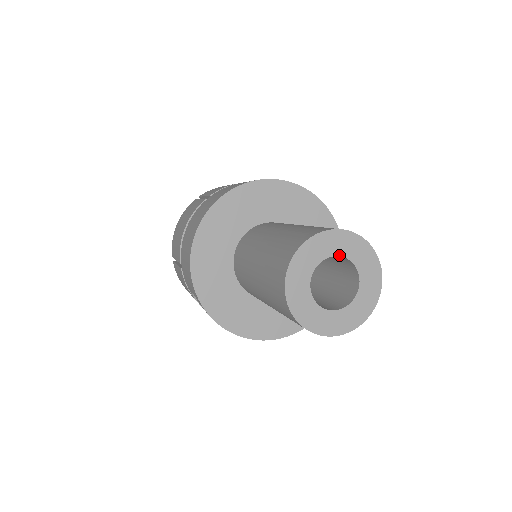
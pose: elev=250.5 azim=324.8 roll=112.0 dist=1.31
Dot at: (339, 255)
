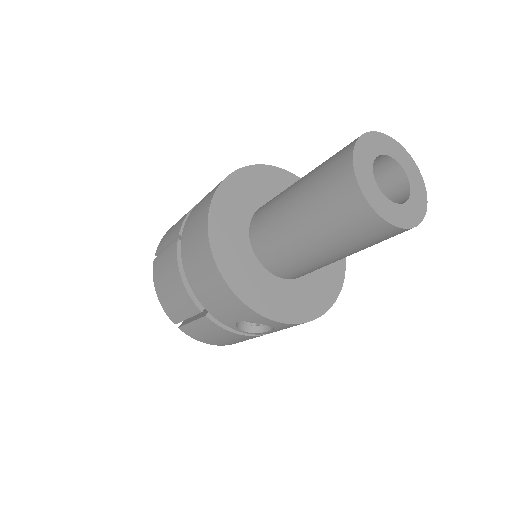
Dot at: (377, 155)
